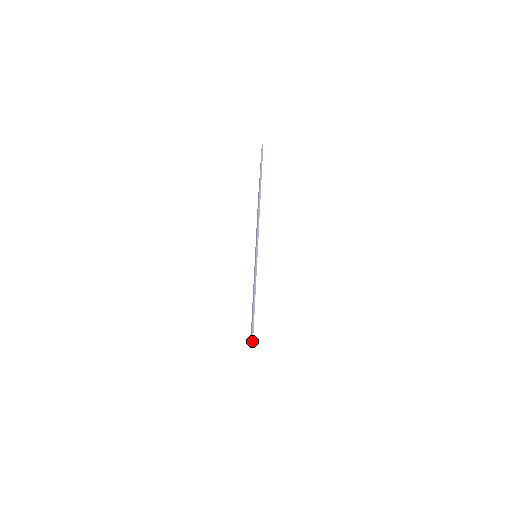
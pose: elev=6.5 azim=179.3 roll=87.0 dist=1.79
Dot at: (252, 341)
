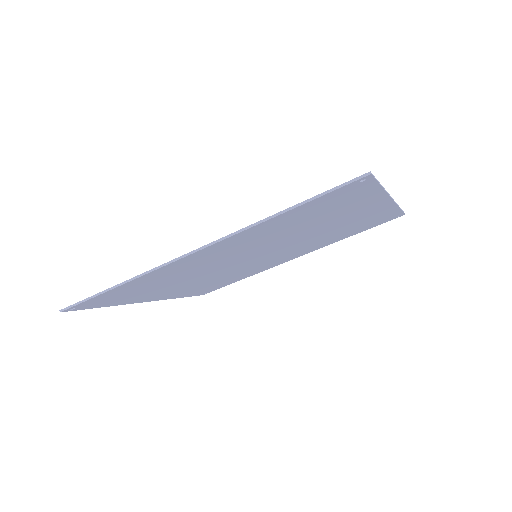
Dot at: (372, 174)
